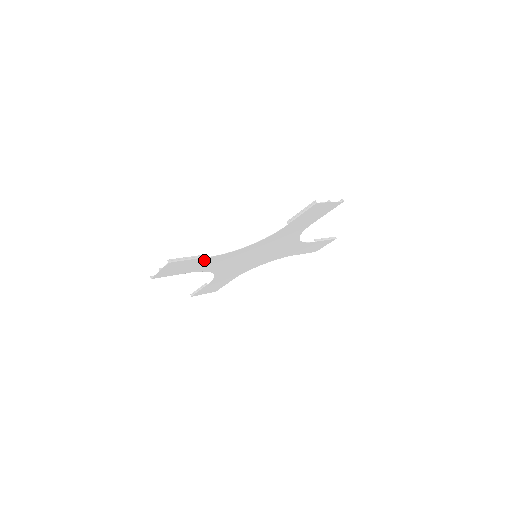
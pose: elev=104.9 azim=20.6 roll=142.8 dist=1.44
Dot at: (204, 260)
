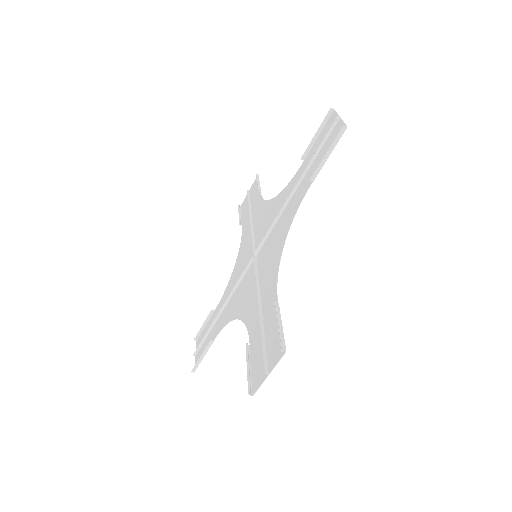
Dot at: (215, 332)
